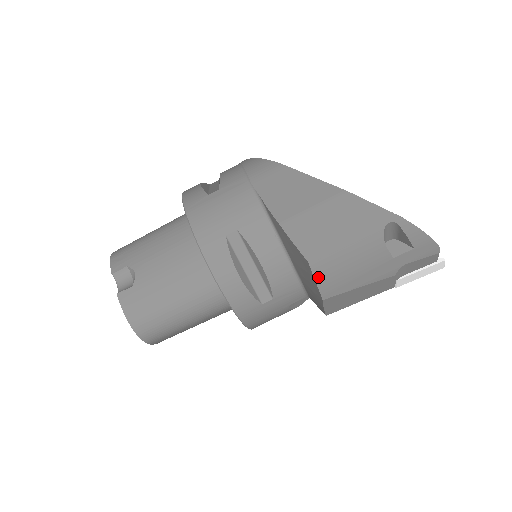
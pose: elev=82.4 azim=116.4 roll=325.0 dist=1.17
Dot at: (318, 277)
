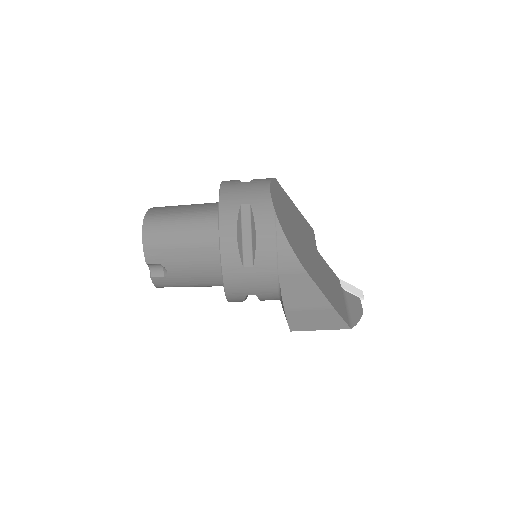
Dot at: occluded
